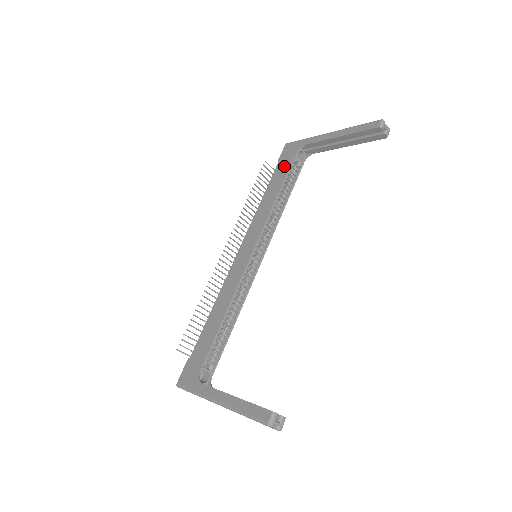
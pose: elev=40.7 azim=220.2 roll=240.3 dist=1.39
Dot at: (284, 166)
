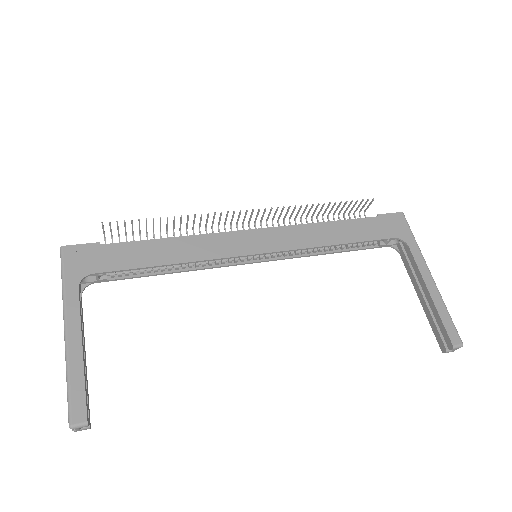
Dot at: (375, 230)
